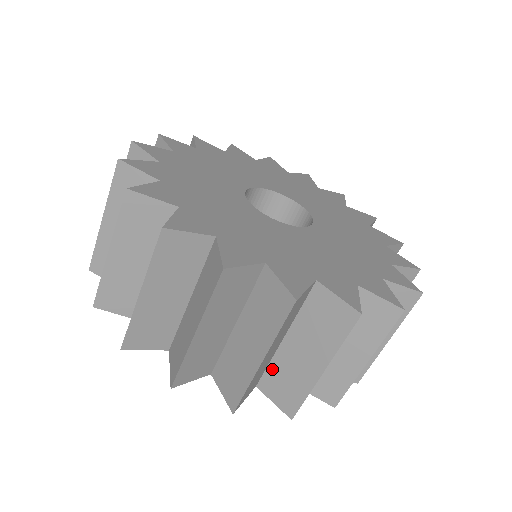
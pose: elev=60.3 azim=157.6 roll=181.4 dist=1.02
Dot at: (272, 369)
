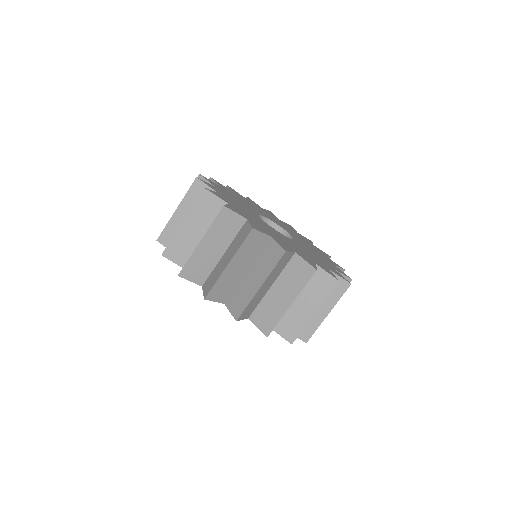
Dot at: (236, 291)
